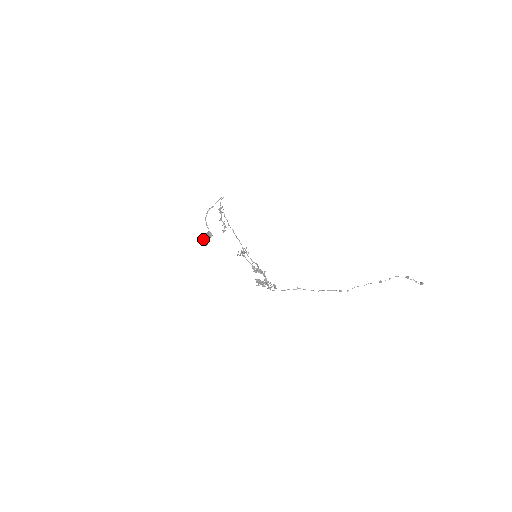
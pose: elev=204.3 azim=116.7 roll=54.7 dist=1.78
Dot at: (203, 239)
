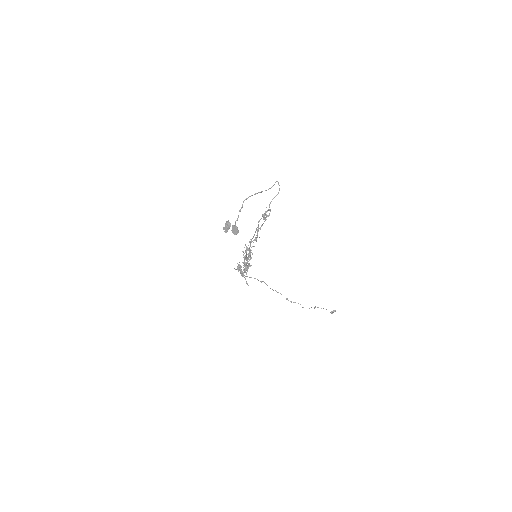
Dot at: (226, 225)
